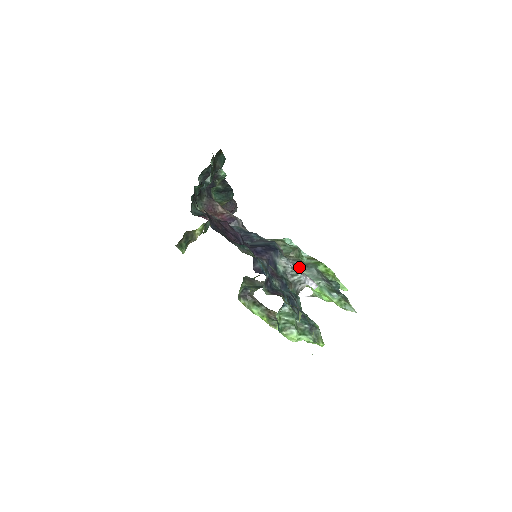
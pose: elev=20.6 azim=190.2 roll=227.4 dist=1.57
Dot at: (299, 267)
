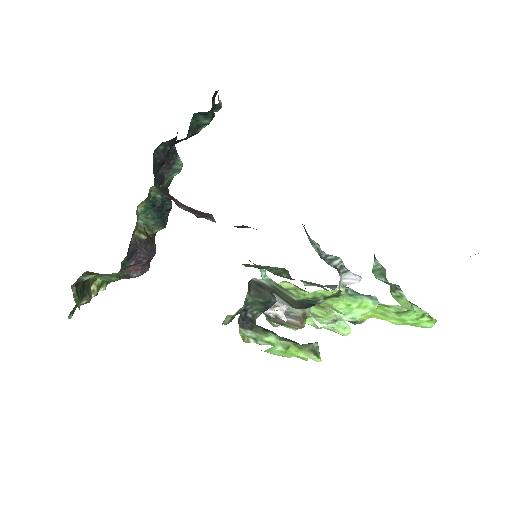
Dot at: (306, 282)
